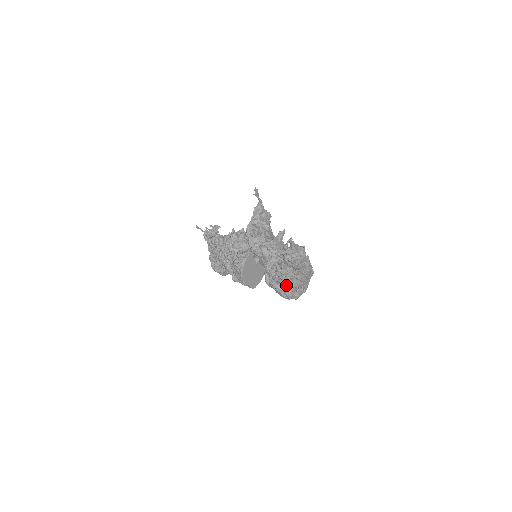
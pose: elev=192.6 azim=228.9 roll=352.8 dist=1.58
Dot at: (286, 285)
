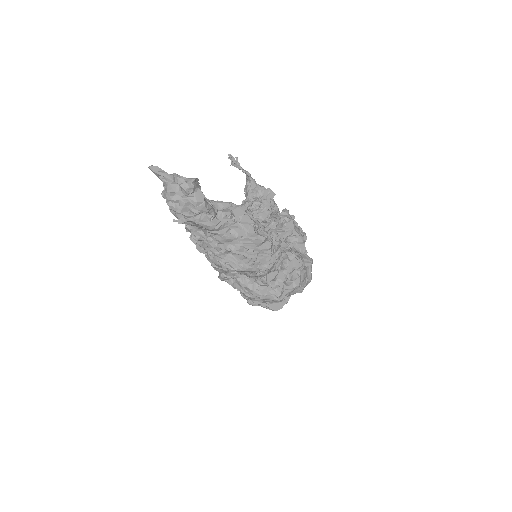
Dot at: (244, 275)
